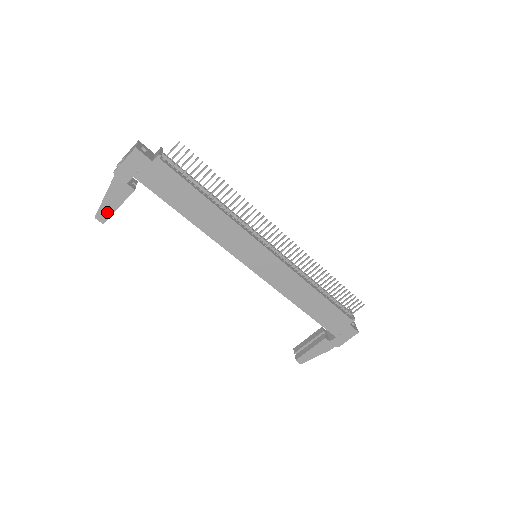
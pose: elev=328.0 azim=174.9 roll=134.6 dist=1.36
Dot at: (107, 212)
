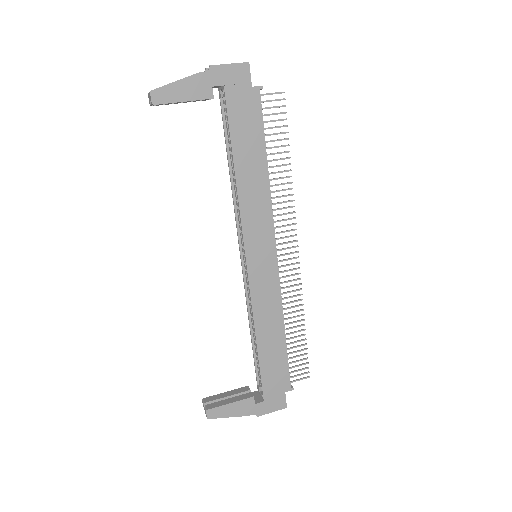
Dot at: (168, 96)
